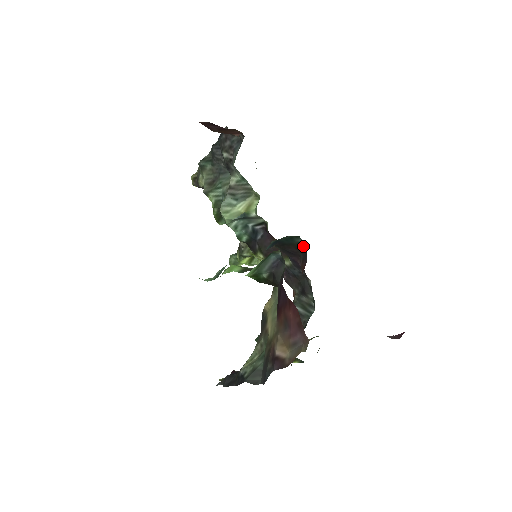
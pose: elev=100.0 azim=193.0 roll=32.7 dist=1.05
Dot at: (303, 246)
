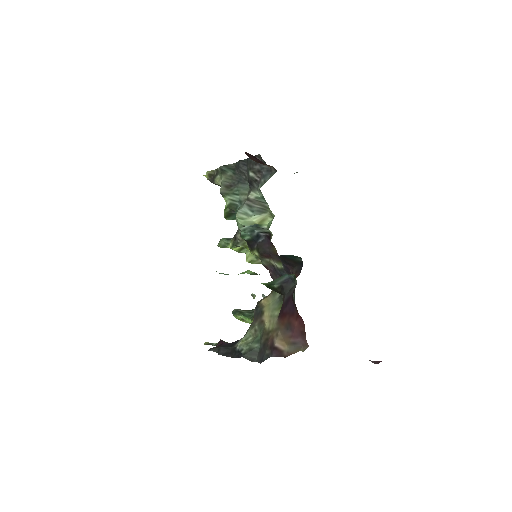
Dot at: (301, 263)
